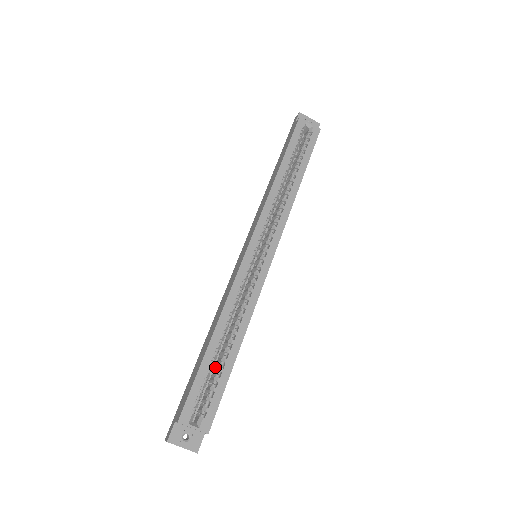
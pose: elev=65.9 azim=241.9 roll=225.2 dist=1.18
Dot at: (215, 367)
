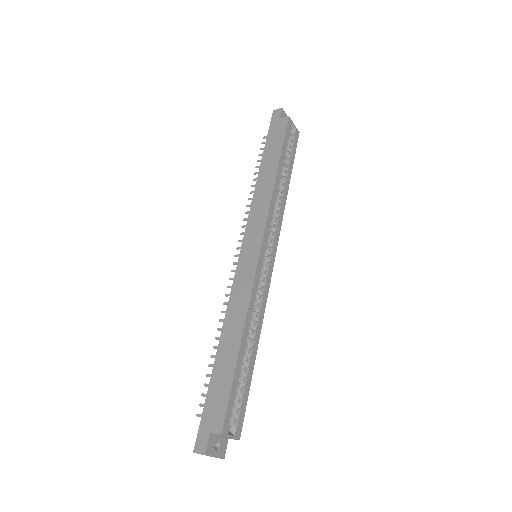
Dot at: occluded
